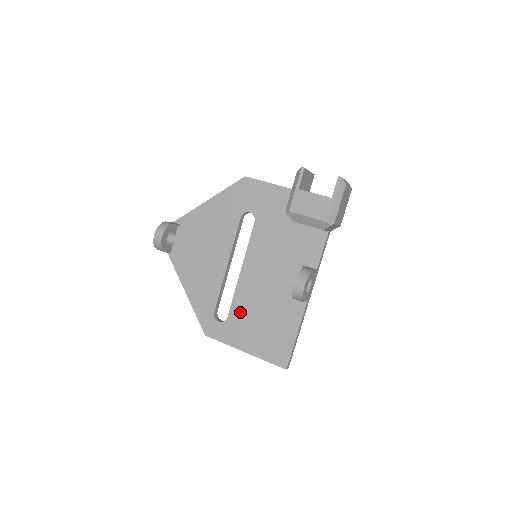
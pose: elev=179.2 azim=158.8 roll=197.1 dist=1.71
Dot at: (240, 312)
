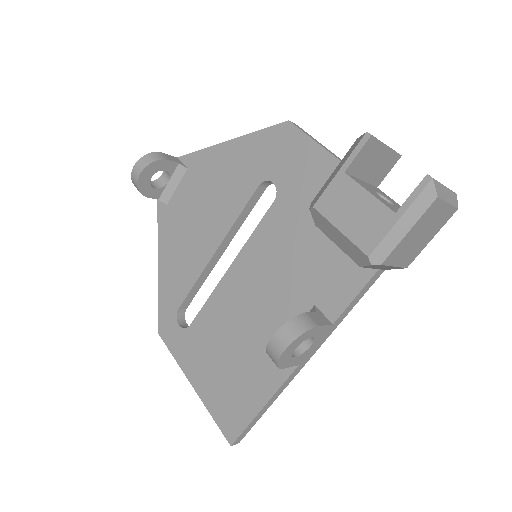
Dot at: (207, 327)
